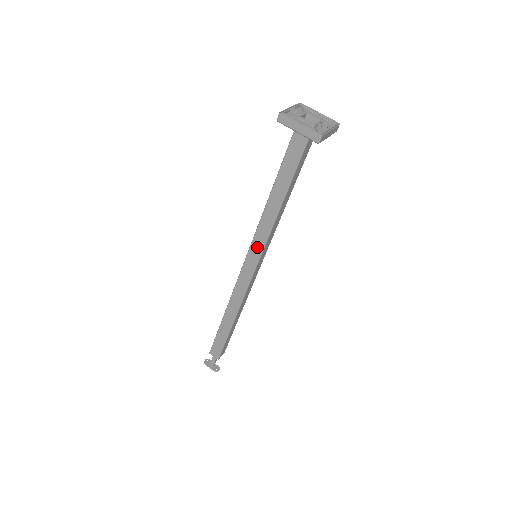
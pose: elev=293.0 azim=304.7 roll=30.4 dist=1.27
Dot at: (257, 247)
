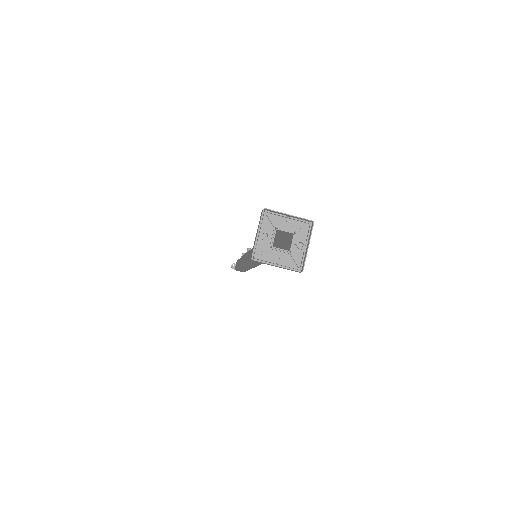
Dot at: occluded
